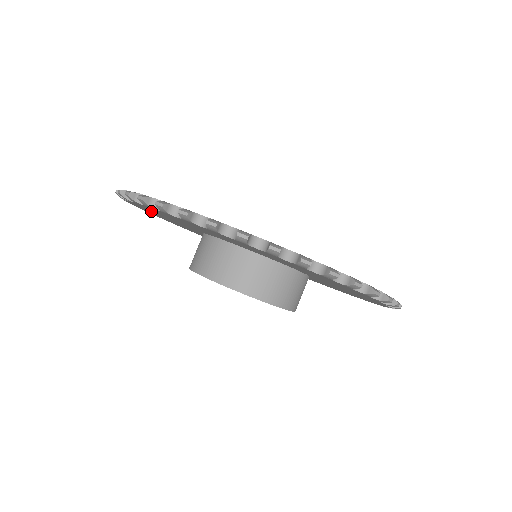
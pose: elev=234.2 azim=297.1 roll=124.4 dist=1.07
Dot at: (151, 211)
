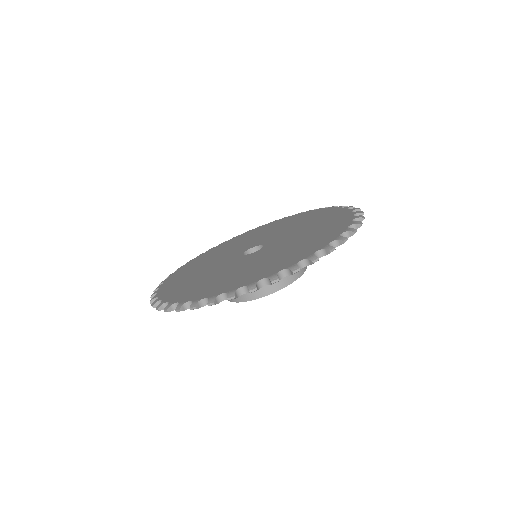
Dot at: occluded
